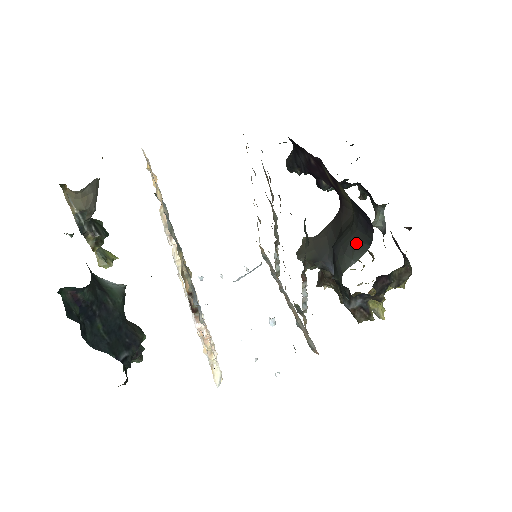
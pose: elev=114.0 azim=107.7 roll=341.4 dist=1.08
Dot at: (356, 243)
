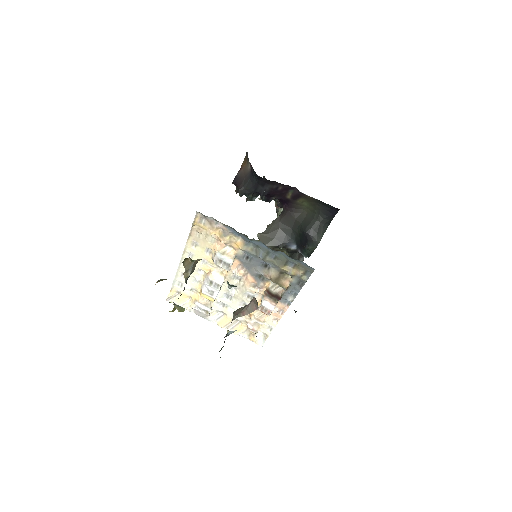
Dot at: (323, 226)
